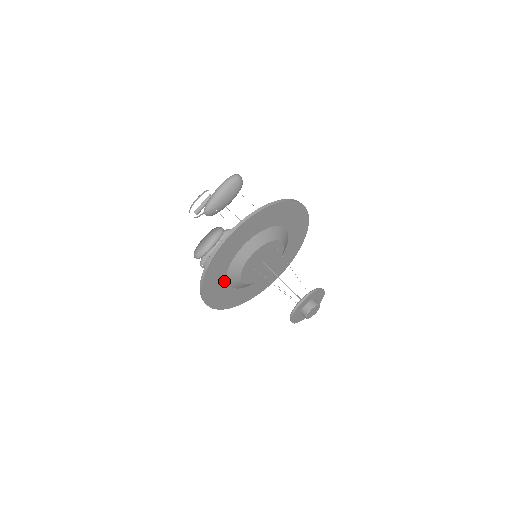
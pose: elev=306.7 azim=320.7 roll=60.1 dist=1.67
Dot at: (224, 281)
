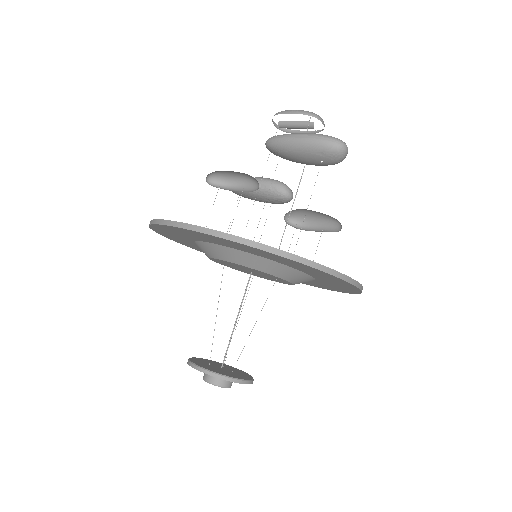
Dot at: (192, 242)
